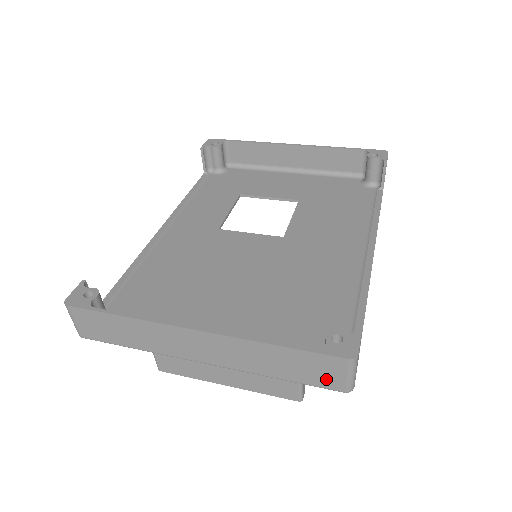
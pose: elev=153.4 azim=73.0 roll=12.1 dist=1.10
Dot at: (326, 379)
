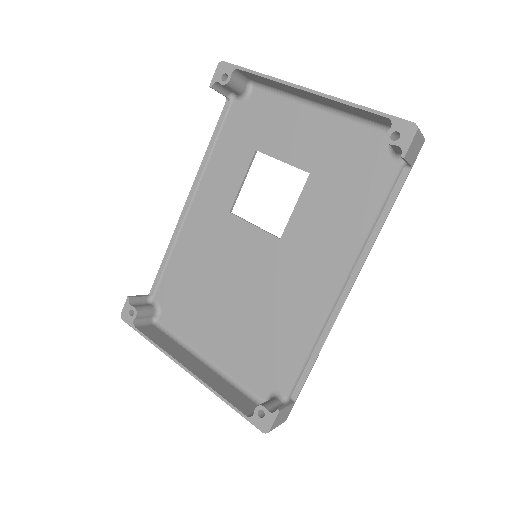
Dot at: occluded
